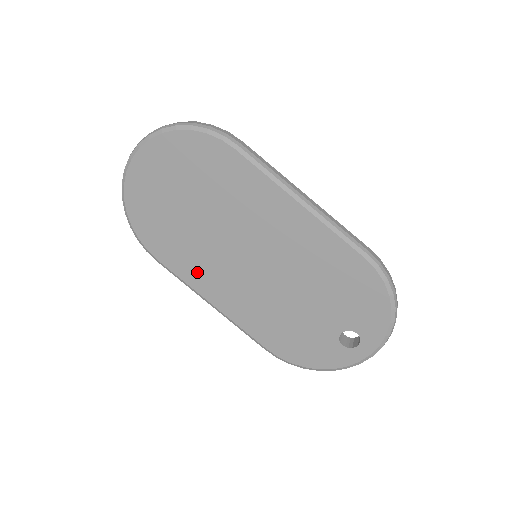
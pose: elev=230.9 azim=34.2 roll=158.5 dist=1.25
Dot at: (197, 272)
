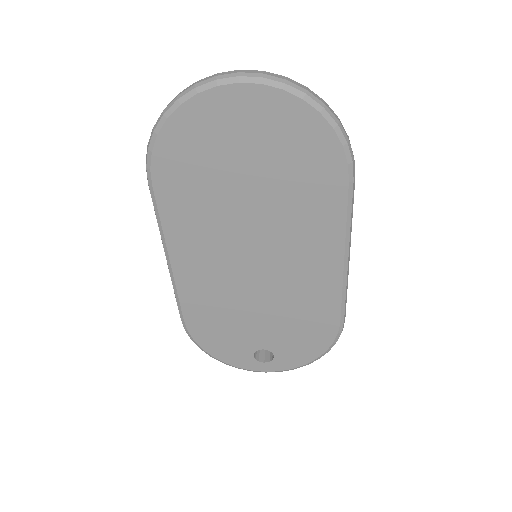
Dot at: (187, 229)
